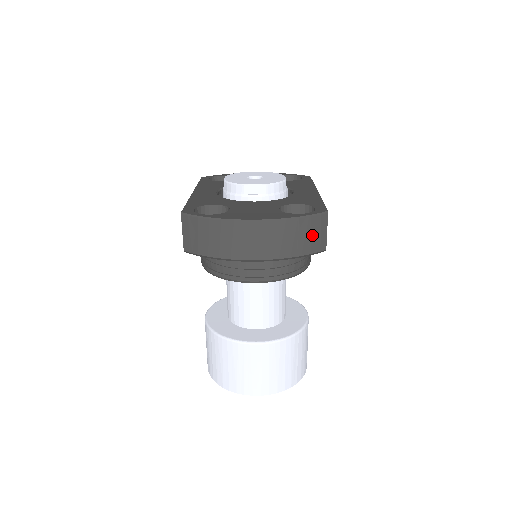
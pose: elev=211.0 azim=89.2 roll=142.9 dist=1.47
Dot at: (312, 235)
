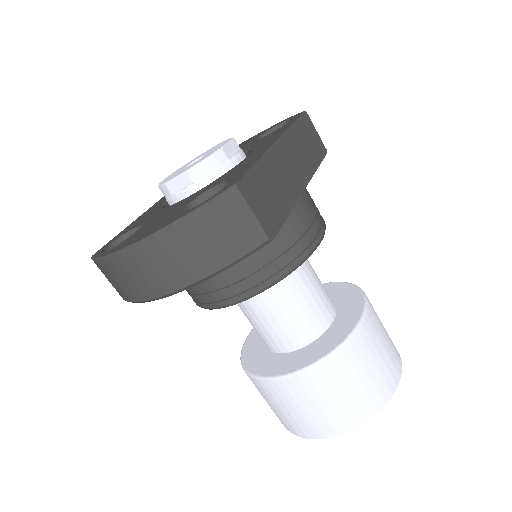
Dot at: (226, 230)
